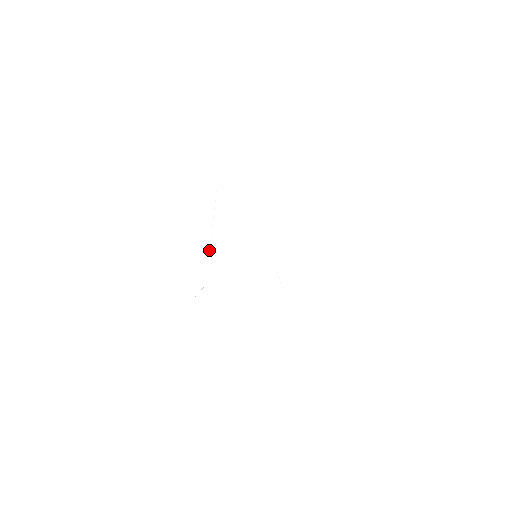
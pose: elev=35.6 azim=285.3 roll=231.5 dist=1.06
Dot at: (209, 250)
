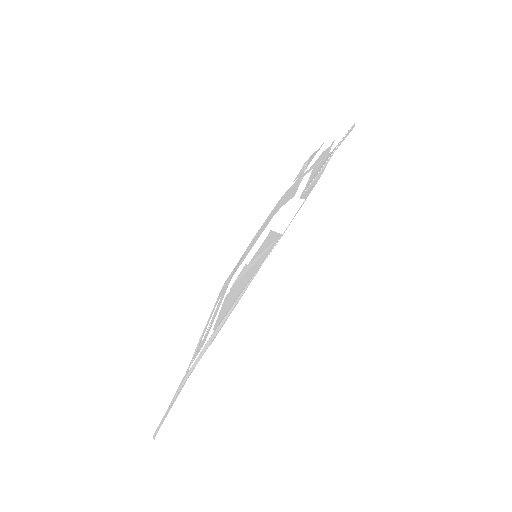
Dot at: (326, 156)
